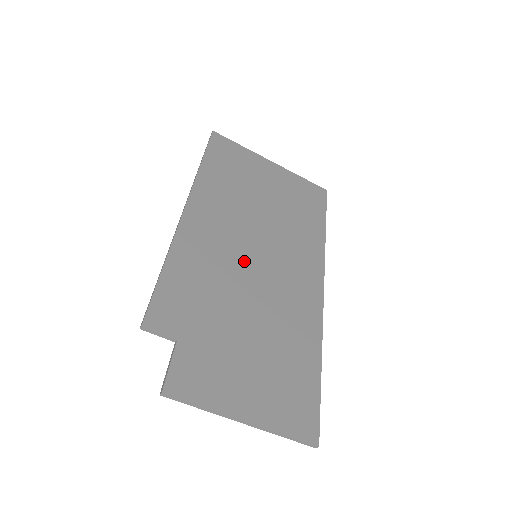
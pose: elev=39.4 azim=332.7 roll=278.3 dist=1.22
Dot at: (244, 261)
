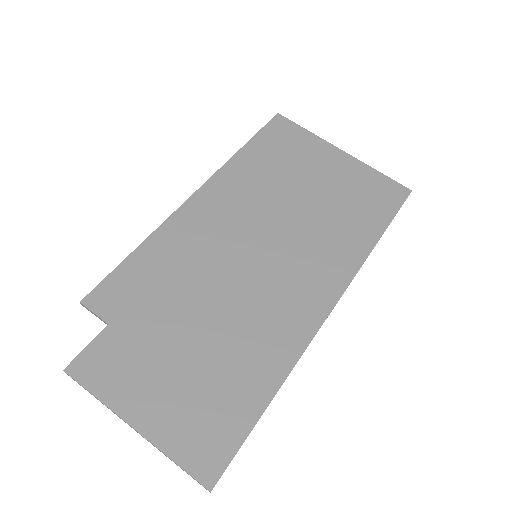
Dot at: (234, 259)
